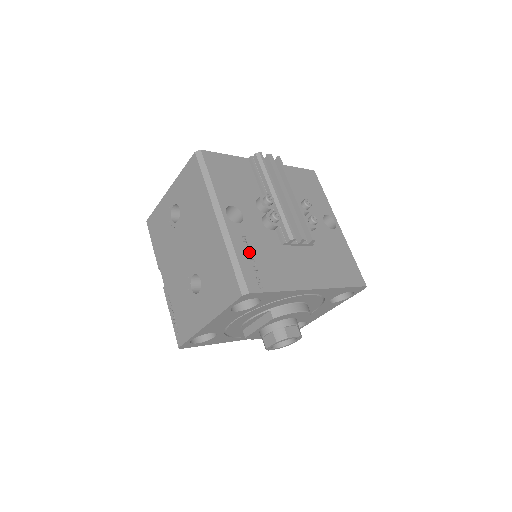
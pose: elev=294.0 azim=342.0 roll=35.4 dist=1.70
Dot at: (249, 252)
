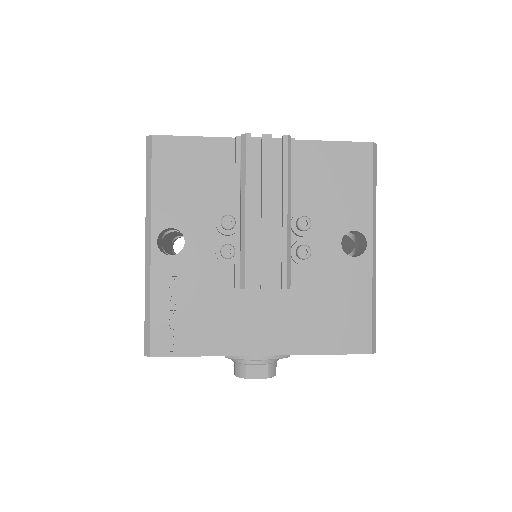
Dot at: (173, 299)
